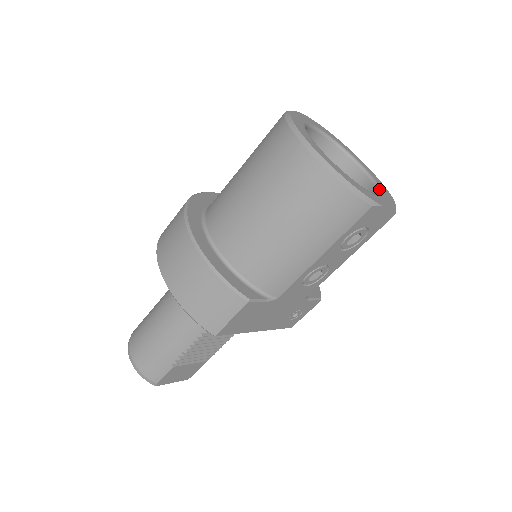
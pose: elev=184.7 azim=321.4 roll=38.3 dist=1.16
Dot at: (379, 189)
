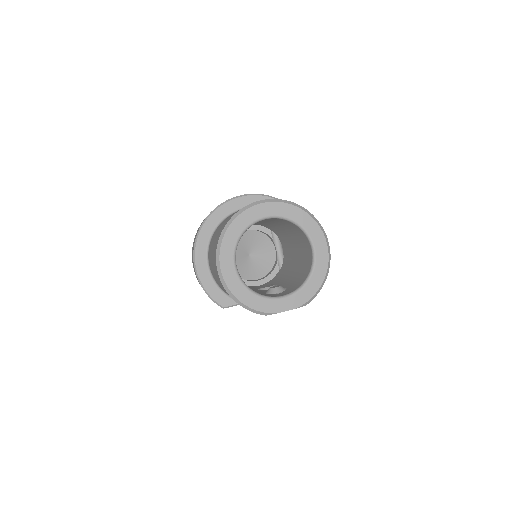
Dot at: (309, 276)
